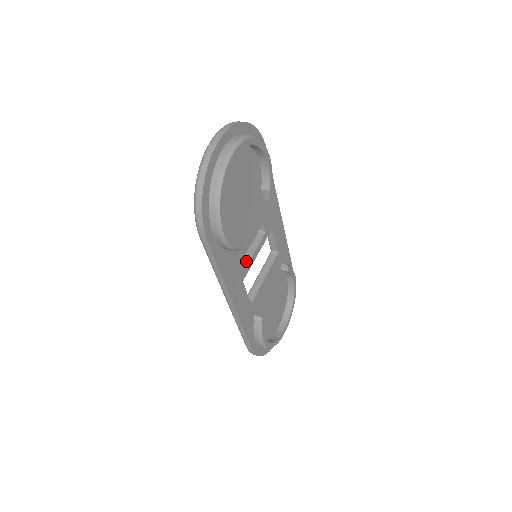
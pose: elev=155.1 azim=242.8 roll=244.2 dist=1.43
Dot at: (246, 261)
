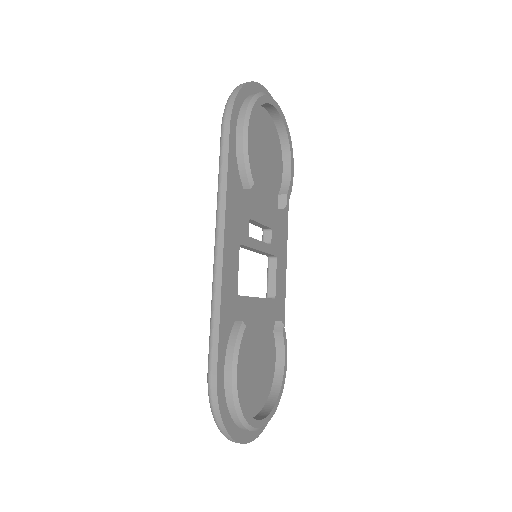
Dot at: occluded
